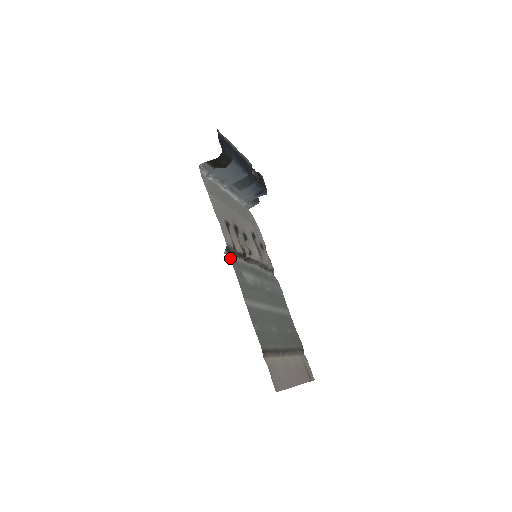
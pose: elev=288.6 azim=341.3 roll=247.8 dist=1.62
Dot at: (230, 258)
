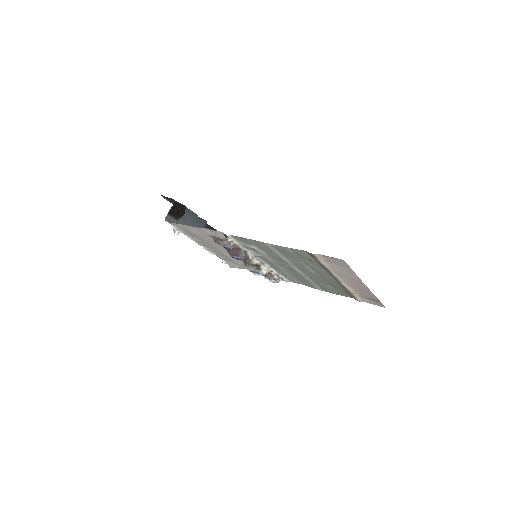
Dot at: (232, 236)
